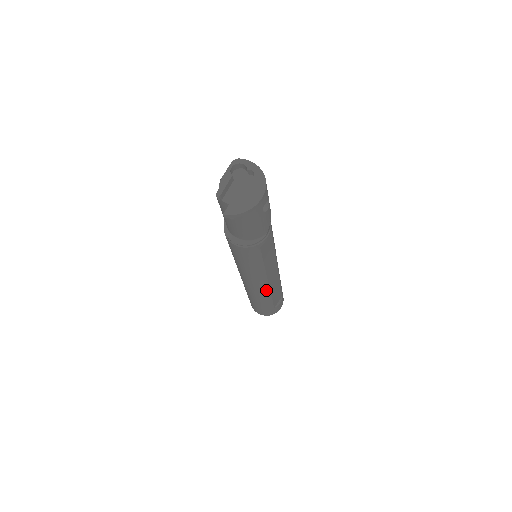
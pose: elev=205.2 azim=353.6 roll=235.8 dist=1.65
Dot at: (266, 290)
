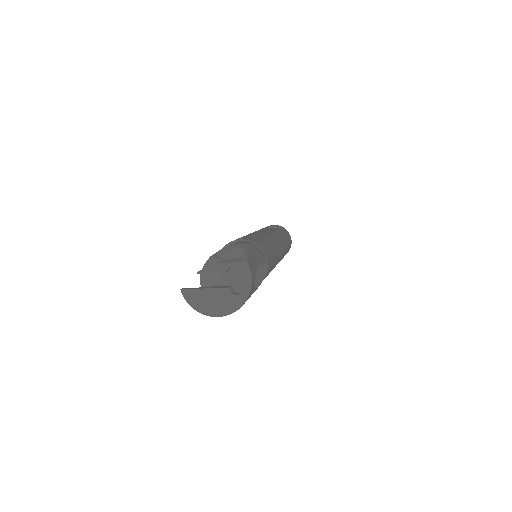
Dot at: occluded
